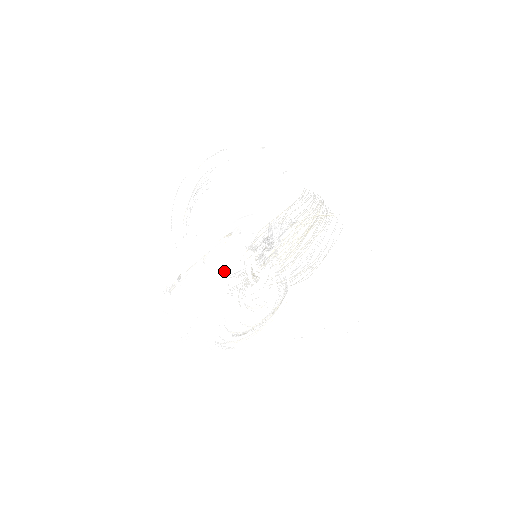
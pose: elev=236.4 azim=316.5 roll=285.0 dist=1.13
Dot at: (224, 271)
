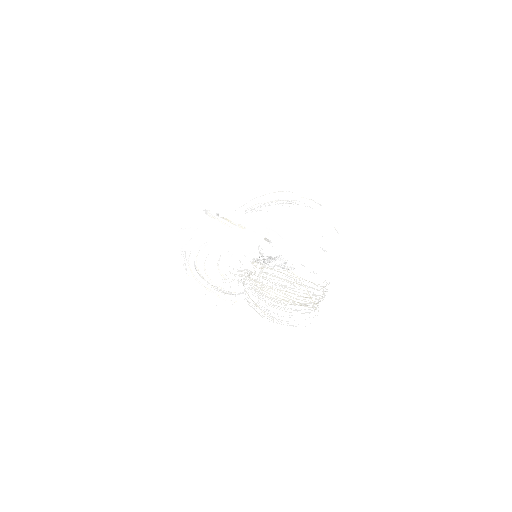
Dot at: (233, 232)
